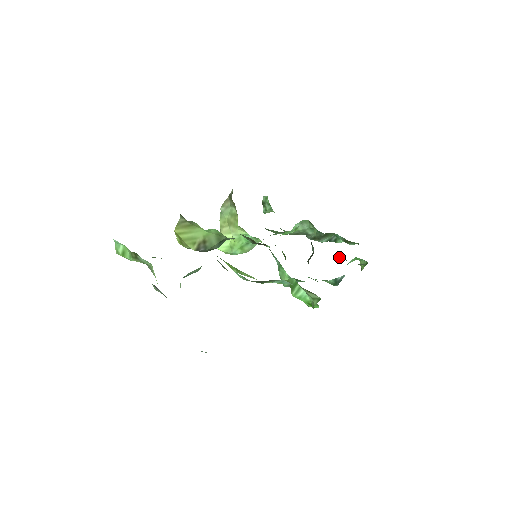
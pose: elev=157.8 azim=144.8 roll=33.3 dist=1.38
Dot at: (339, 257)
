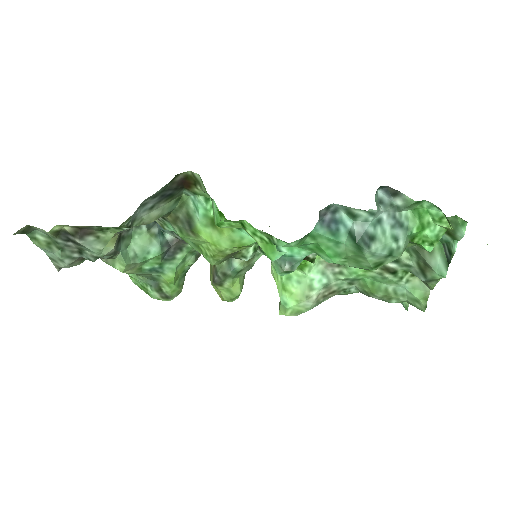
Dot at: (420, 246)
